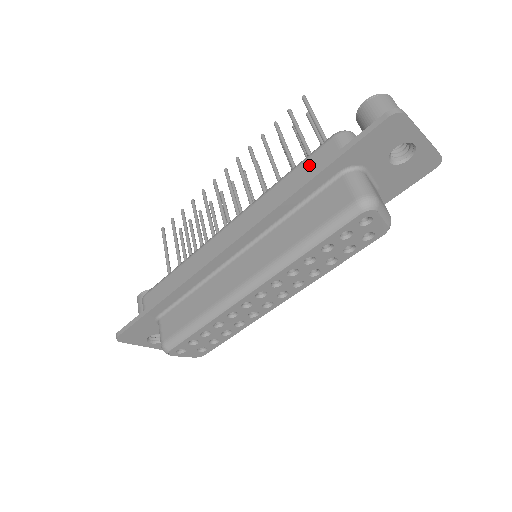
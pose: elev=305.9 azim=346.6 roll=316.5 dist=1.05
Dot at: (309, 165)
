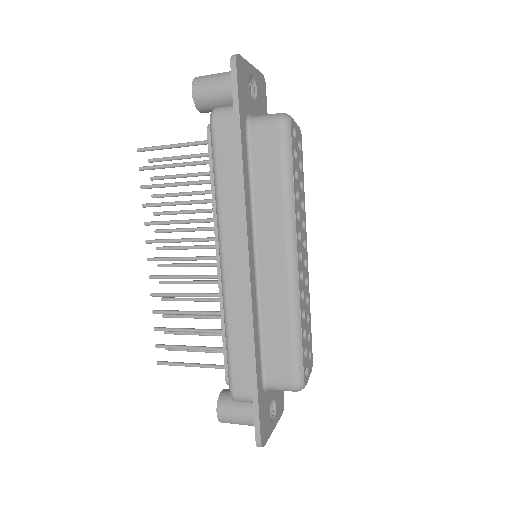
Dot at: (223, 151)
